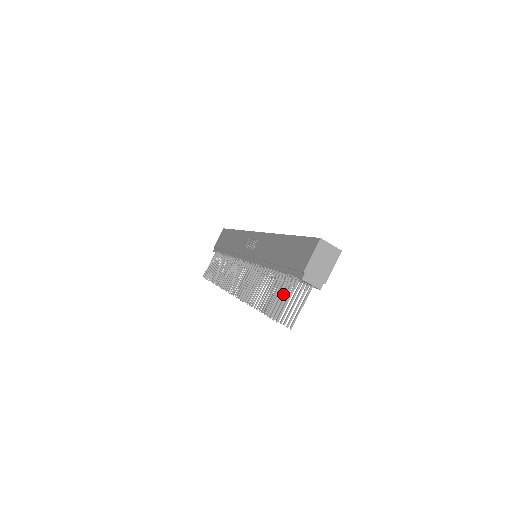
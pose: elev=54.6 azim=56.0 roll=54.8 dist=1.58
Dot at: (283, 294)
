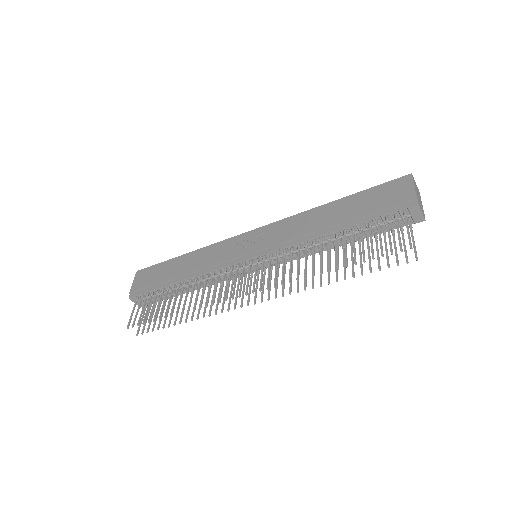
Dot at: occluded
